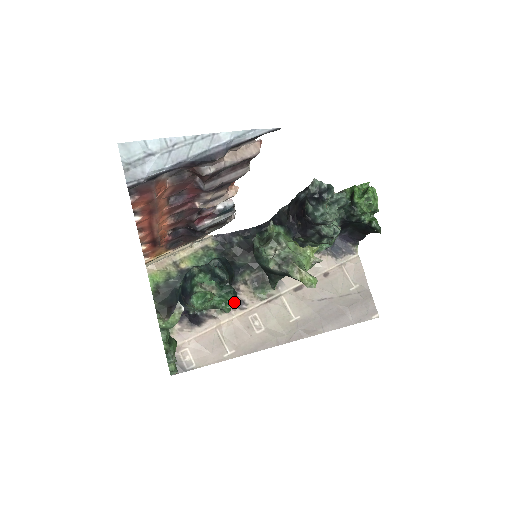
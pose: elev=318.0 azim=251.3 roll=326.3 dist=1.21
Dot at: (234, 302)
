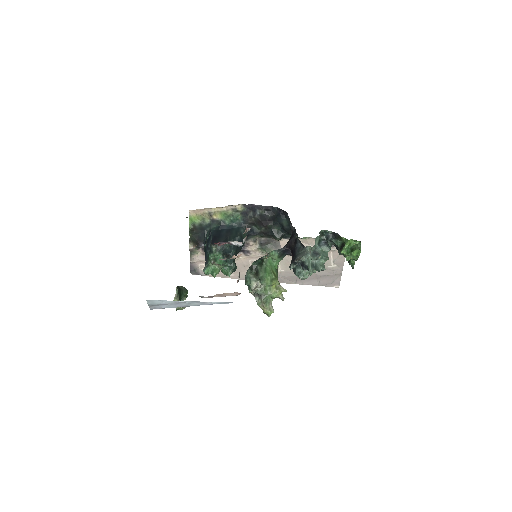
Dot at: (242, 250)
